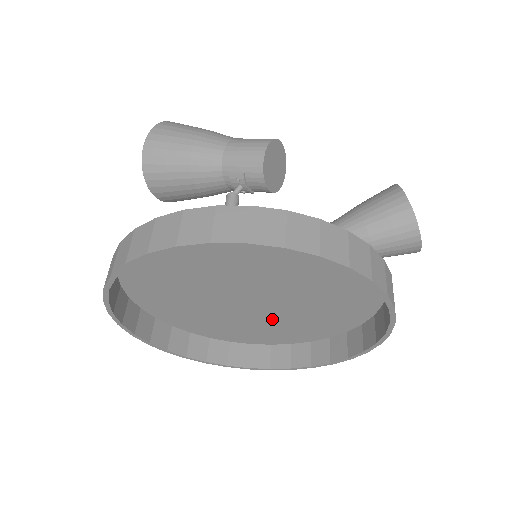
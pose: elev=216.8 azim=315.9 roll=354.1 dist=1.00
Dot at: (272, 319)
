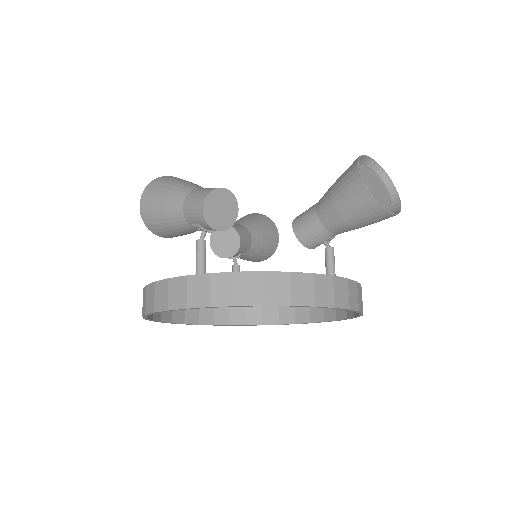
Dot at: occluded
